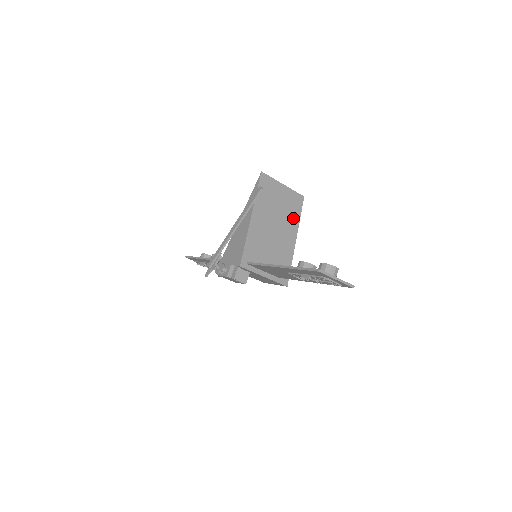
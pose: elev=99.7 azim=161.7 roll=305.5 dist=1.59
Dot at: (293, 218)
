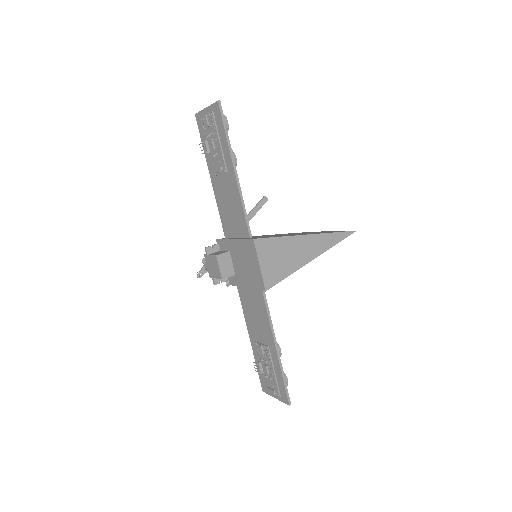
Dot at: occluded
